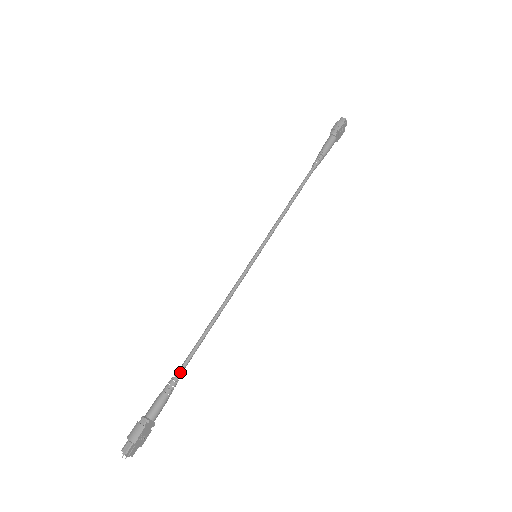
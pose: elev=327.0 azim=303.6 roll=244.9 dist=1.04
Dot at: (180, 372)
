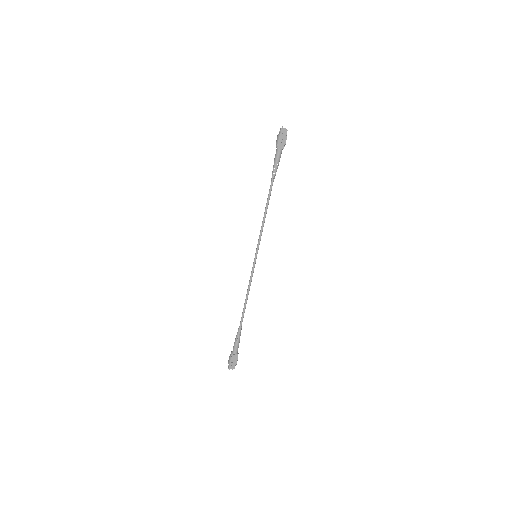
Dot at: (239, 329)
